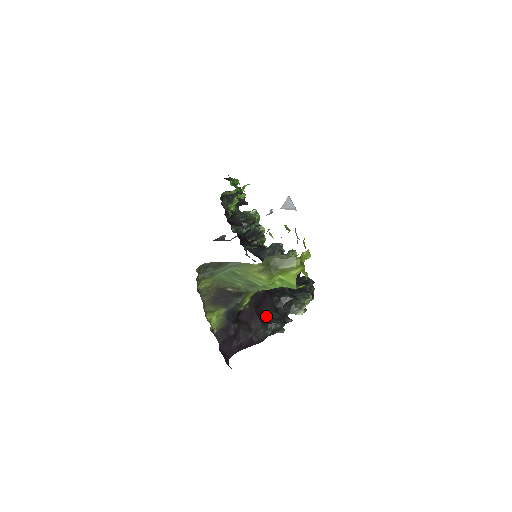
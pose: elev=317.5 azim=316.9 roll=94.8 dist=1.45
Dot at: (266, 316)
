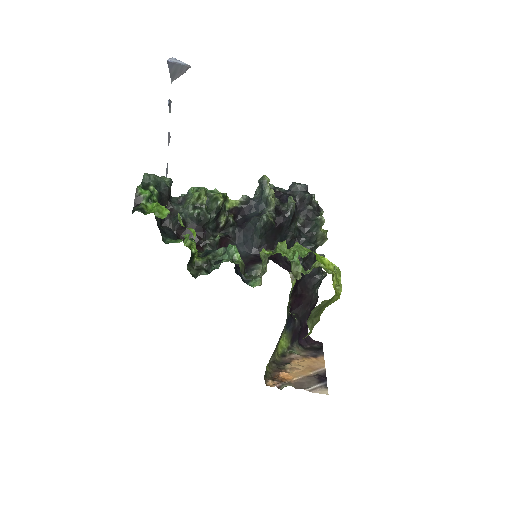
Dot at: (306, 282)
